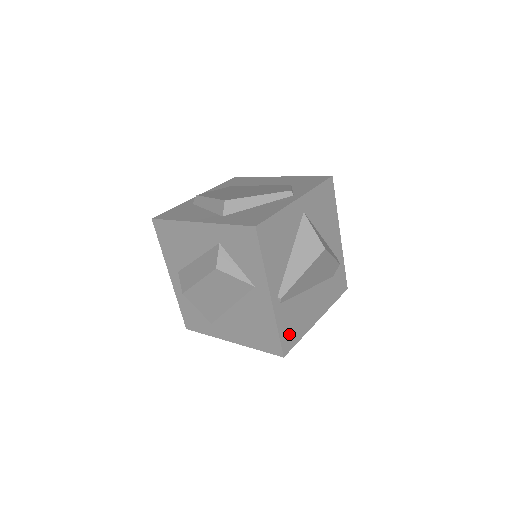
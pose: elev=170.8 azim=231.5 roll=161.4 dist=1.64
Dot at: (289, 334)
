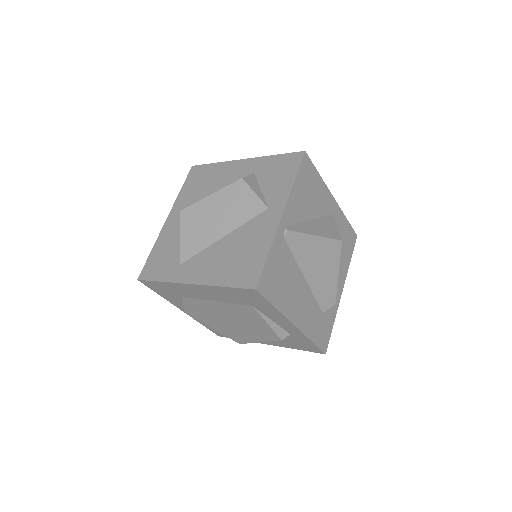
Dot at: (272, 279)
